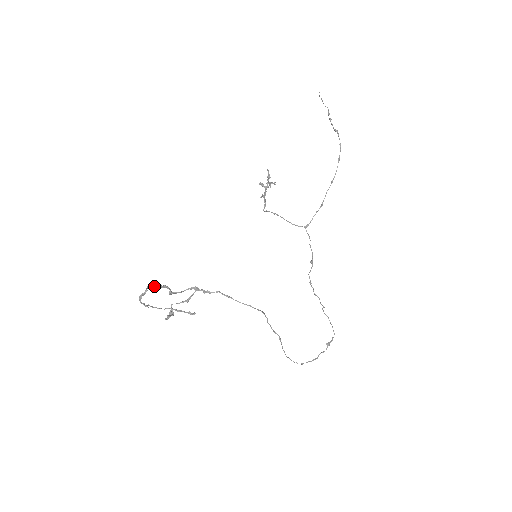
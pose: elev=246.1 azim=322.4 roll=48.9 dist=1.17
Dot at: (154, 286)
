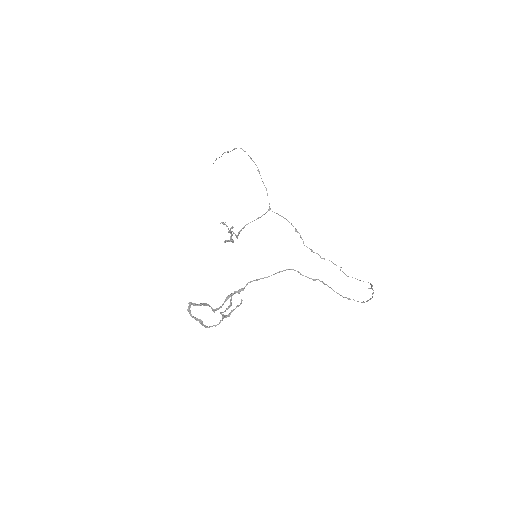
Dot at: (195, 303)
